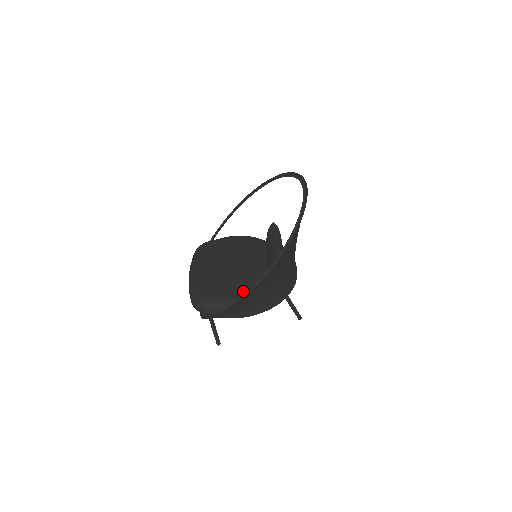
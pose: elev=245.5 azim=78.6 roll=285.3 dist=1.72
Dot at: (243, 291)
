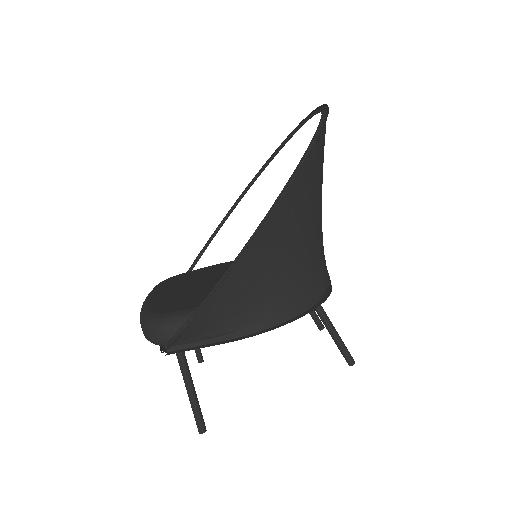
Dot at: occluded
